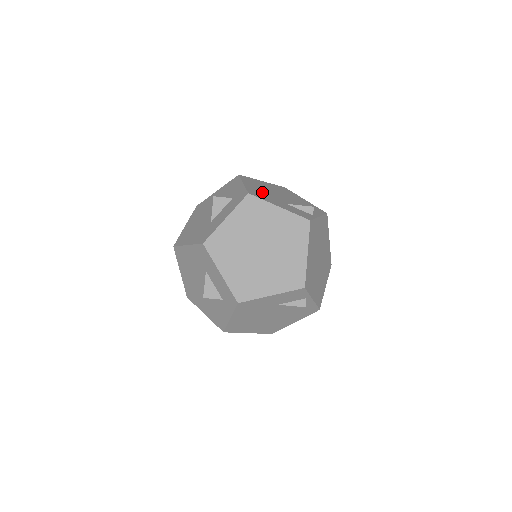
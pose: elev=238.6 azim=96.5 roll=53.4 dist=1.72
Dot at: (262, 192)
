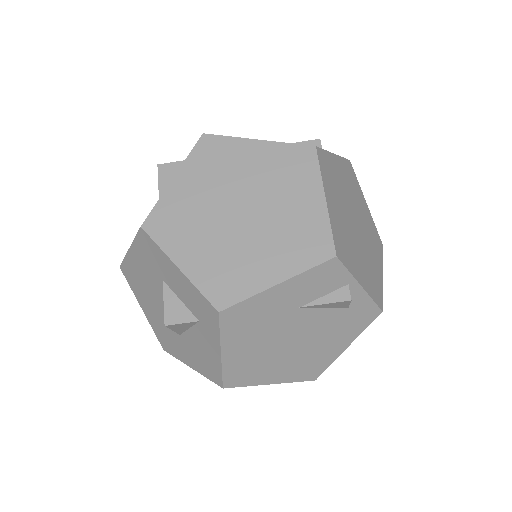
Dot at: occluded
